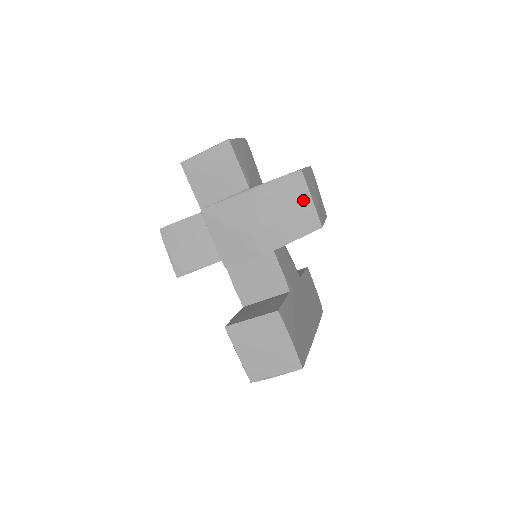
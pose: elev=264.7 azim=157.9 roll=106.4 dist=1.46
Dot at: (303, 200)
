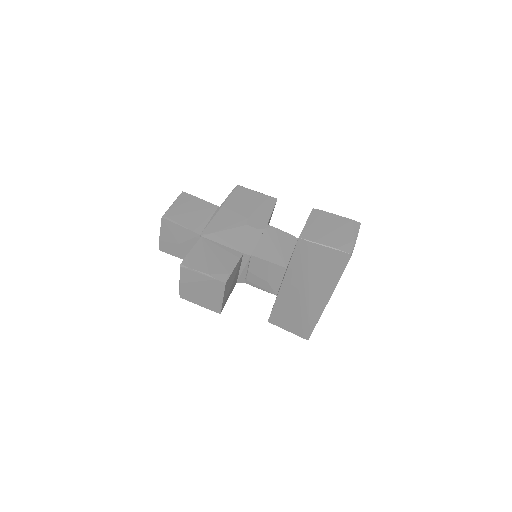
Dot at: (254, 194)
